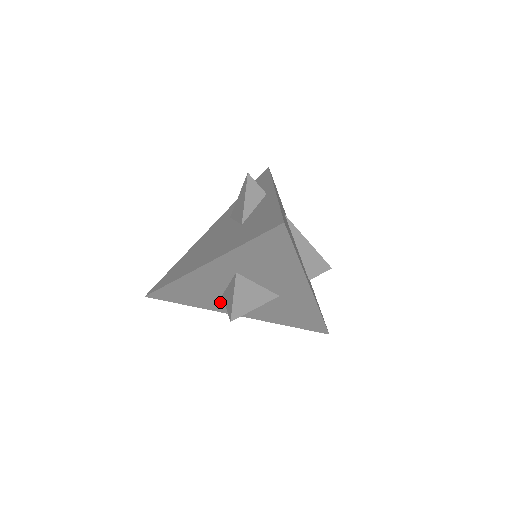
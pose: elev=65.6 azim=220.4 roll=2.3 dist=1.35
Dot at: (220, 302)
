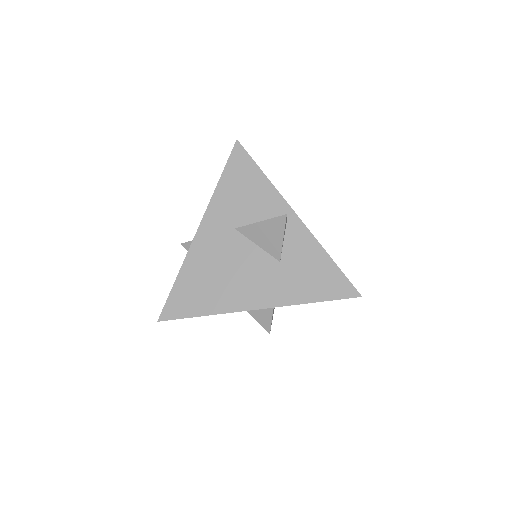
Dot at: occluded
